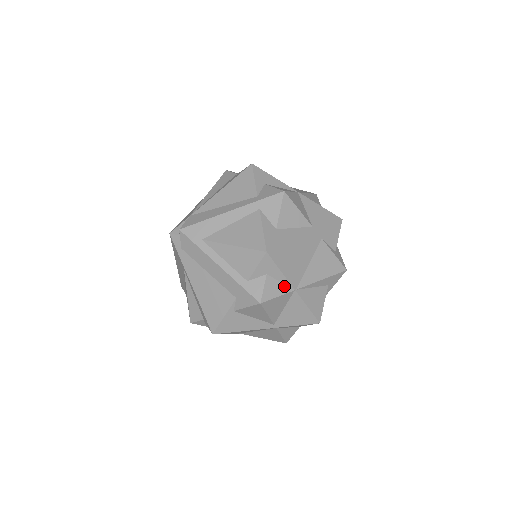
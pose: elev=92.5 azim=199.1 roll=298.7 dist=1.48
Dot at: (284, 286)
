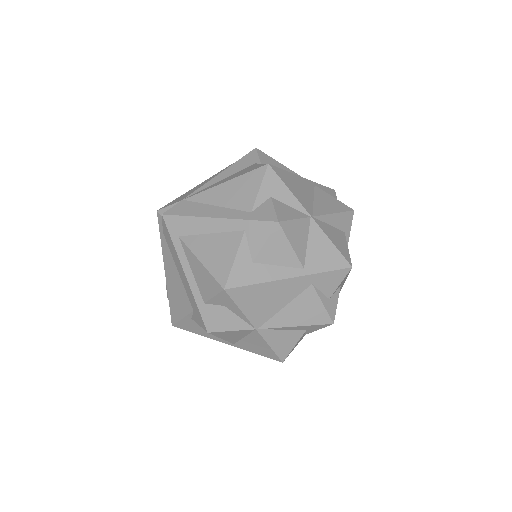
Dot at: (243, 322)
